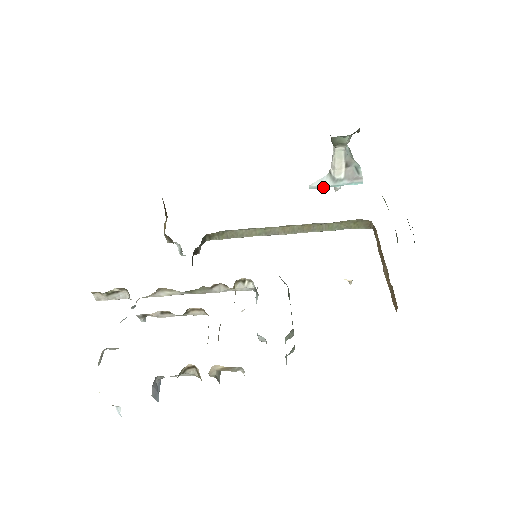
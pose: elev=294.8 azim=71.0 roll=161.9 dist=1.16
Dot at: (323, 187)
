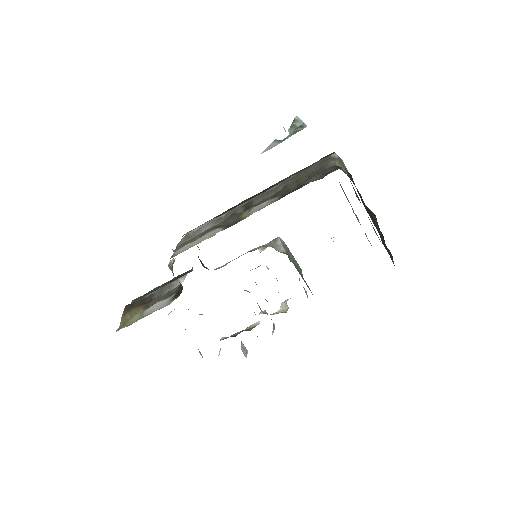
Dot at: occluded
